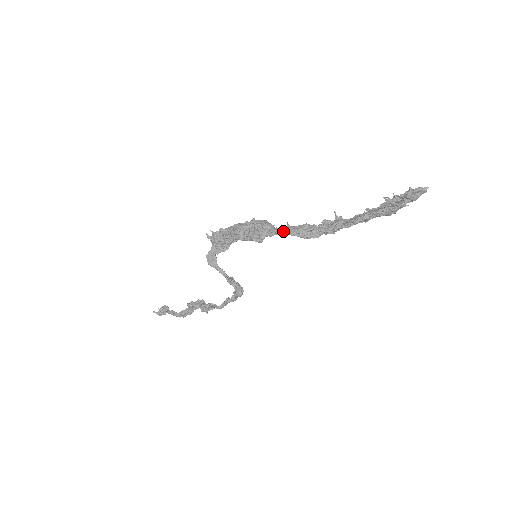
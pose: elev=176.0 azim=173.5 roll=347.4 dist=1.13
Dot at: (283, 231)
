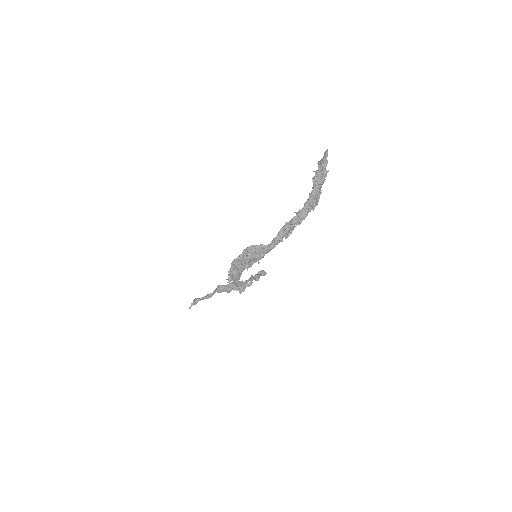
Dot at: (275, 245)
